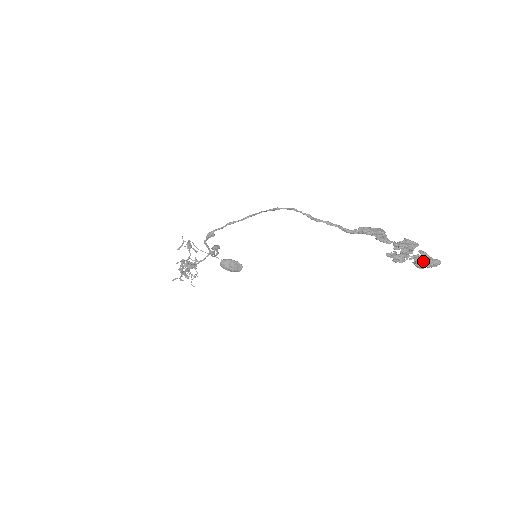
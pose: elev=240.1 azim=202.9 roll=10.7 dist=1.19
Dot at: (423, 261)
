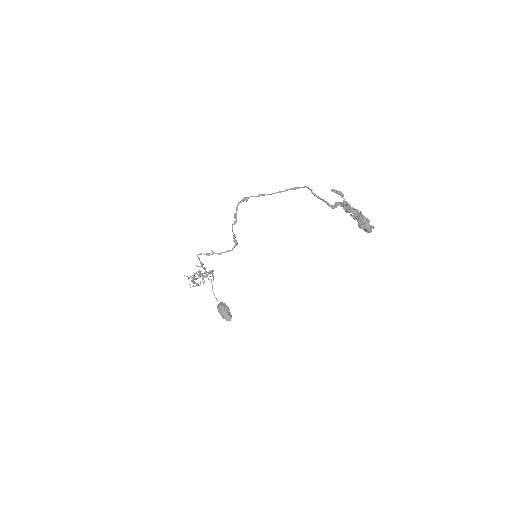
Dot at: (364, 218)
